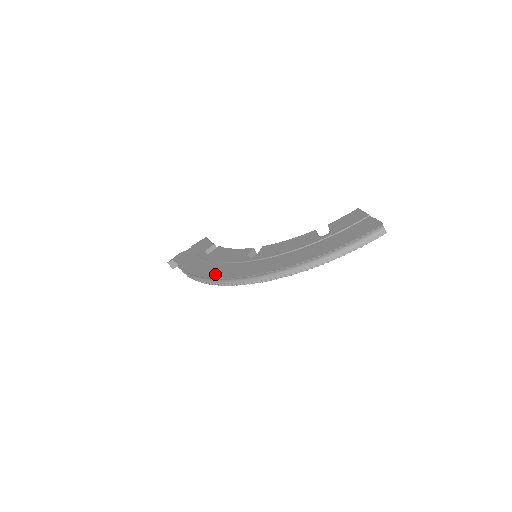
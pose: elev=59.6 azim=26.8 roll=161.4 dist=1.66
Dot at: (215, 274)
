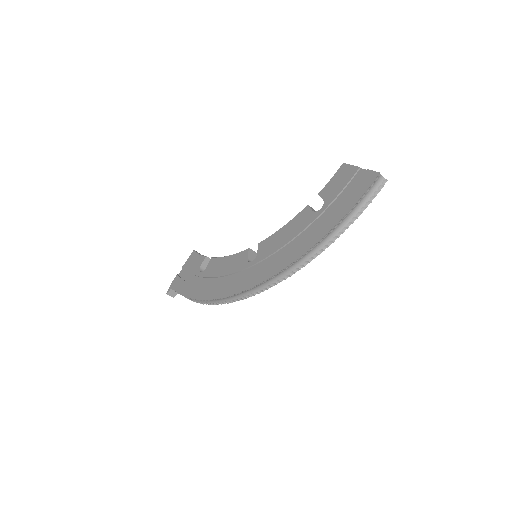
Dot at: (222, 293)
